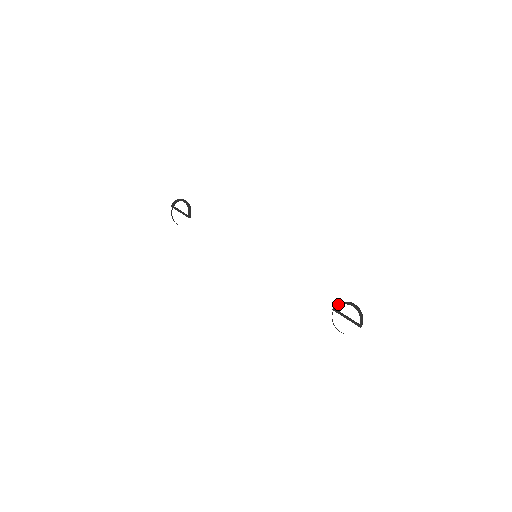
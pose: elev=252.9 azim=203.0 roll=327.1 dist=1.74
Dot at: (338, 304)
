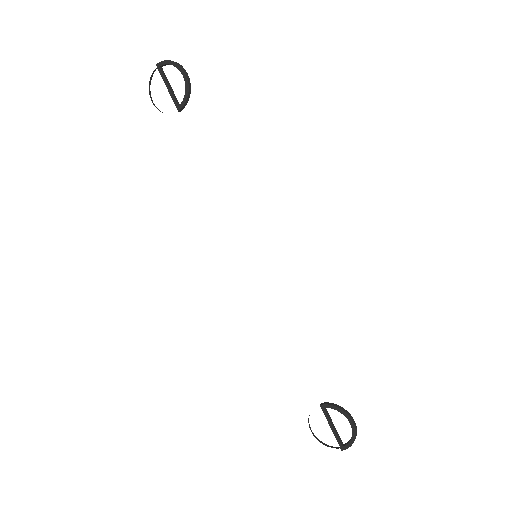
Dot at: (333, 406)
